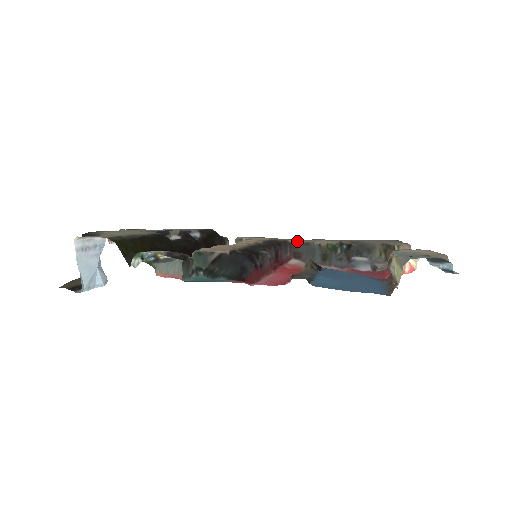
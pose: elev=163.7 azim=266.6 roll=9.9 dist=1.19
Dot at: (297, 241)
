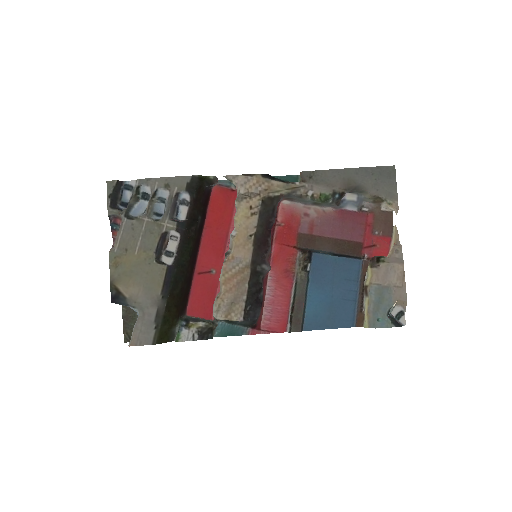
Dot at: (290, 194)
